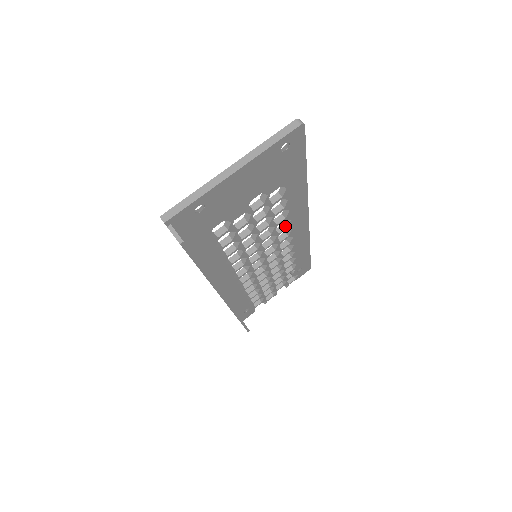
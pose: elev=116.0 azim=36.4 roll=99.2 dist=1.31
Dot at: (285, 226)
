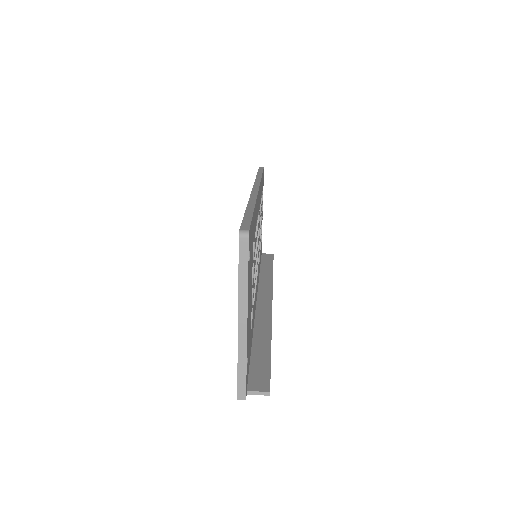
Dot at: occluded
